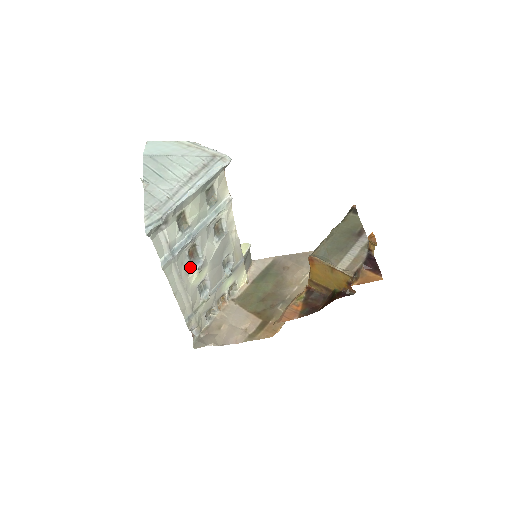
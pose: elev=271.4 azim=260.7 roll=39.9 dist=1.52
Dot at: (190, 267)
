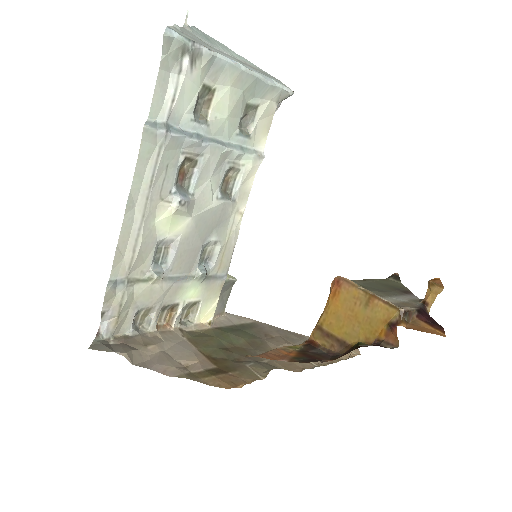
Dot at: (170, 190)
